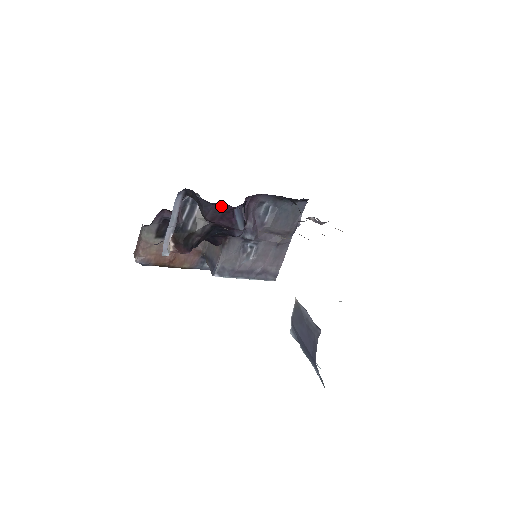
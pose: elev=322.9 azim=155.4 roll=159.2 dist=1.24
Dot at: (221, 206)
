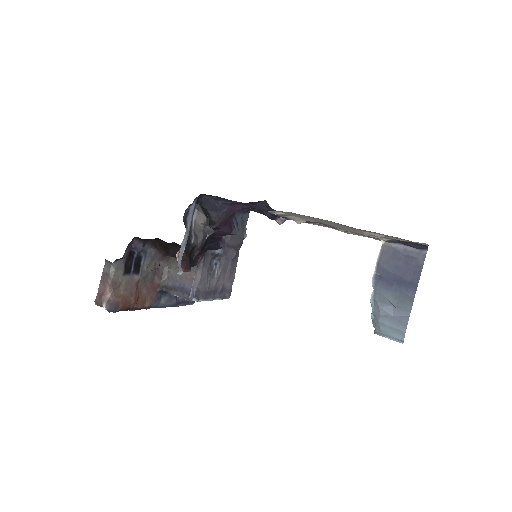
Dot at: (233, 207)
